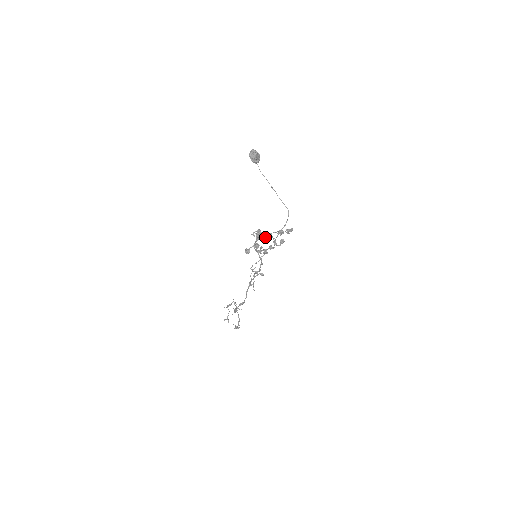
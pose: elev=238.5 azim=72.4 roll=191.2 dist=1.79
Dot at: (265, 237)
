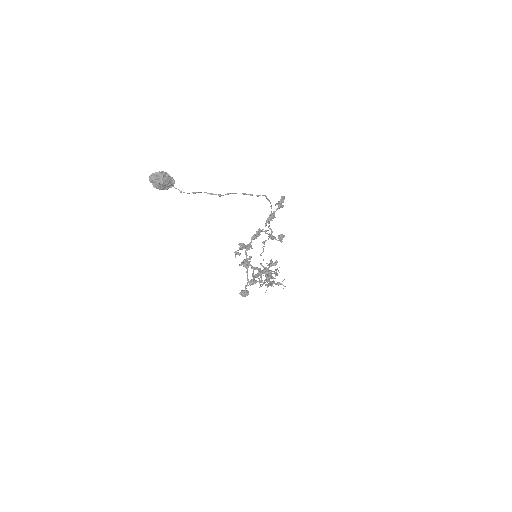
Dot at: (254, 239)
